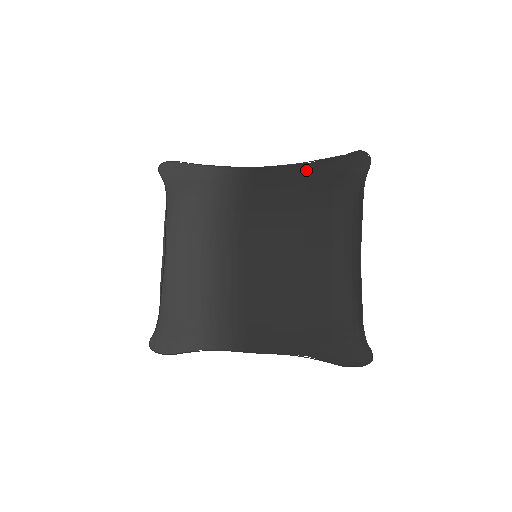
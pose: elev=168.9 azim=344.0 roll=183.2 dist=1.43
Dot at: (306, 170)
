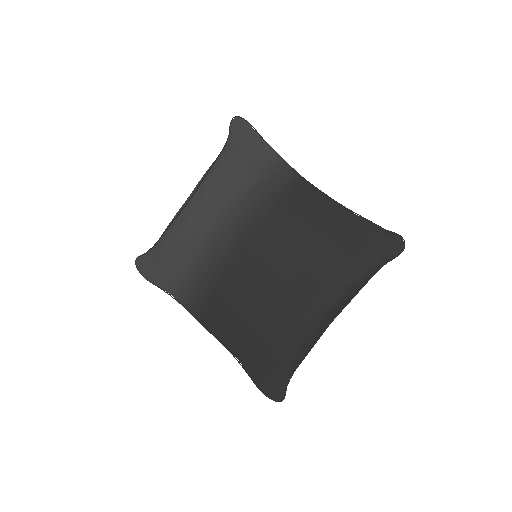
Dot at: (344, 218)
